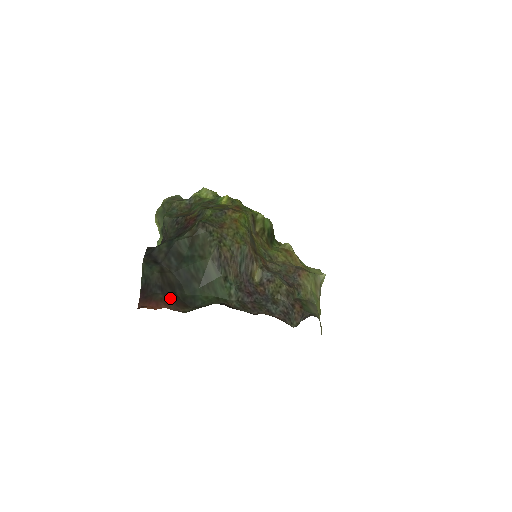
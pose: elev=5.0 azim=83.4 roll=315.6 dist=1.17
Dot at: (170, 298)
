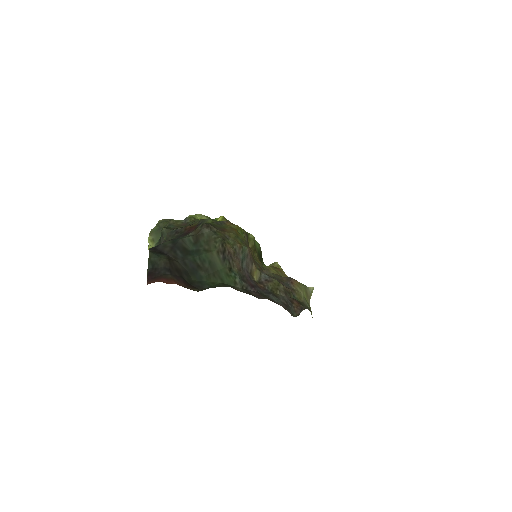
Dot at: (179, 279)
